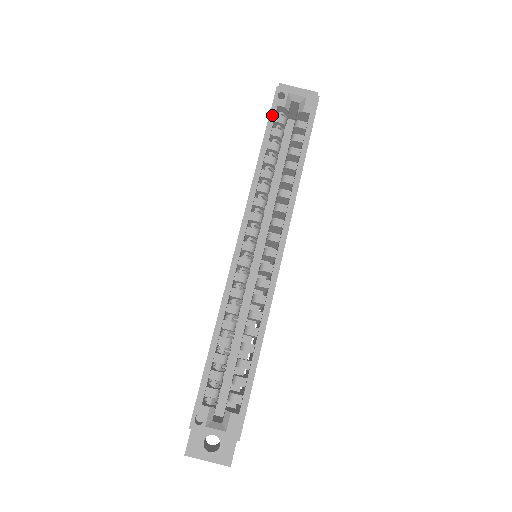
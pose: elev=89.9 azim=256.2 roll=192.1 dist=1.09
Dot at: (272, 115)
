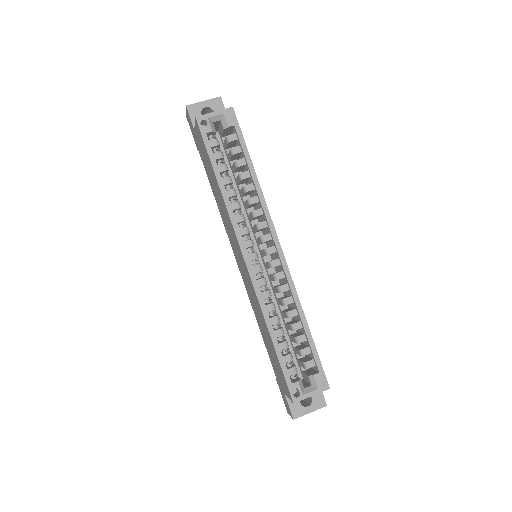
Dot at: (207, 144)
